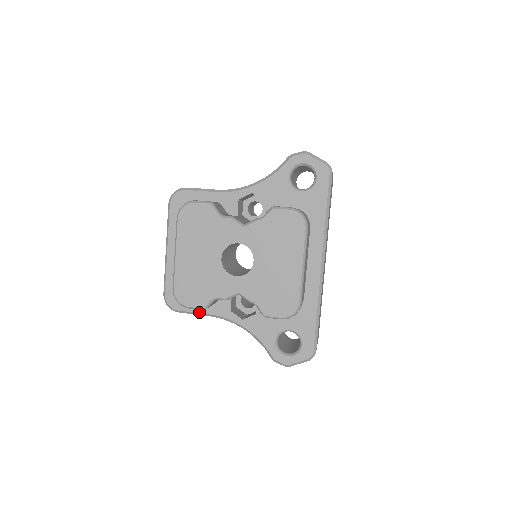
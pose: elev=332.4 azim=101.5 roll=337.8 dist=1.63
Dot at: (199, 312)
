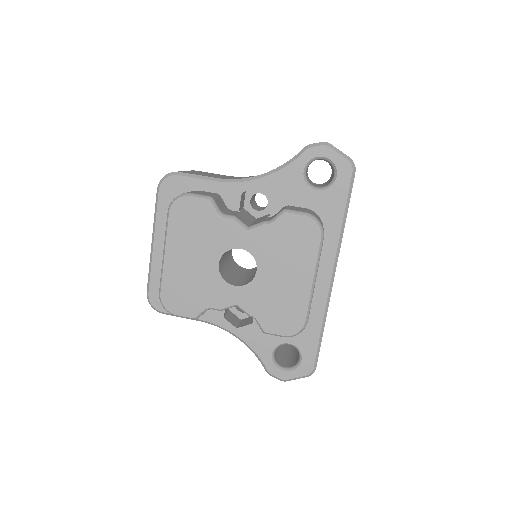
Dot at: occluded
